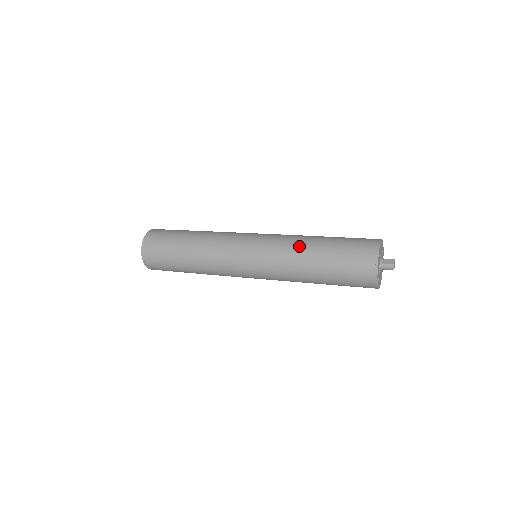
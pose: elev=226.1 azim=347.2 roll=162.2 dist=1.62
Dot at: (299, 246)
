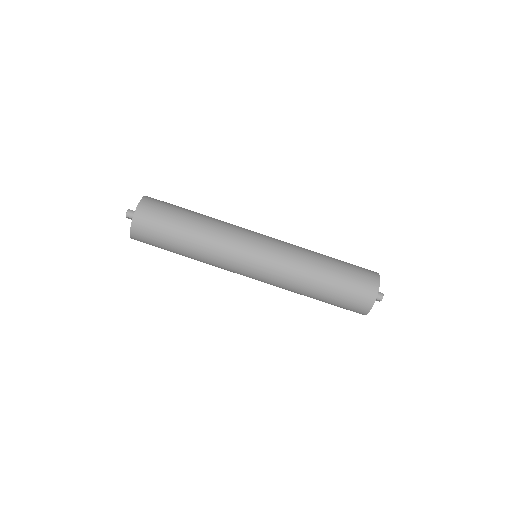
Dot at: (310, 250)
